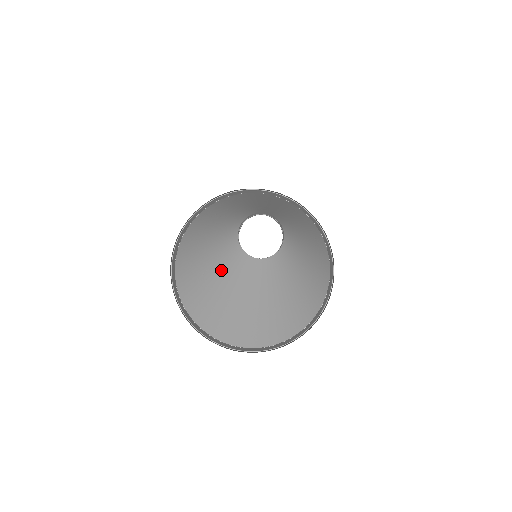
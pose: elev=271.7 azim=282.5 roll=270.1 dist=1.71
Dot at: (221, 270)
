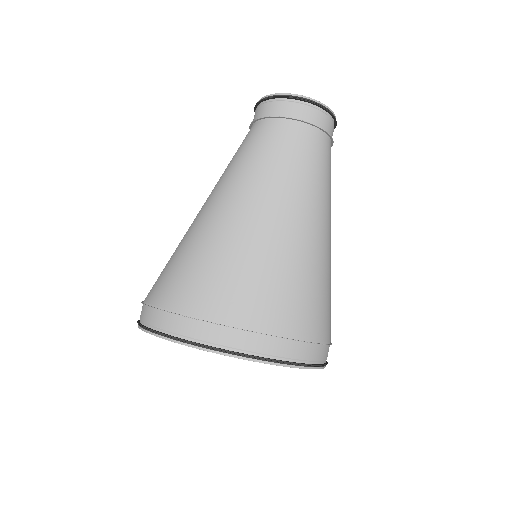
Dot at: occluded
